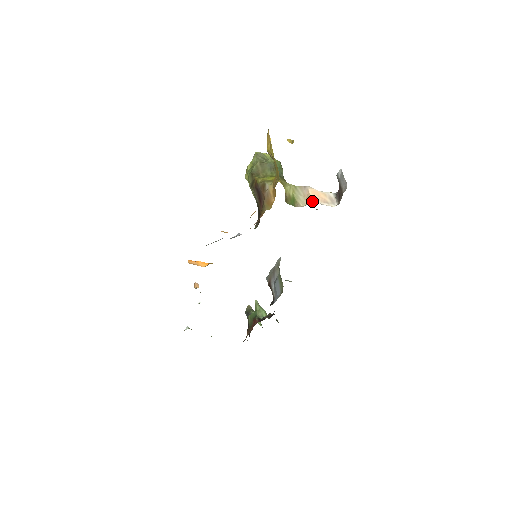
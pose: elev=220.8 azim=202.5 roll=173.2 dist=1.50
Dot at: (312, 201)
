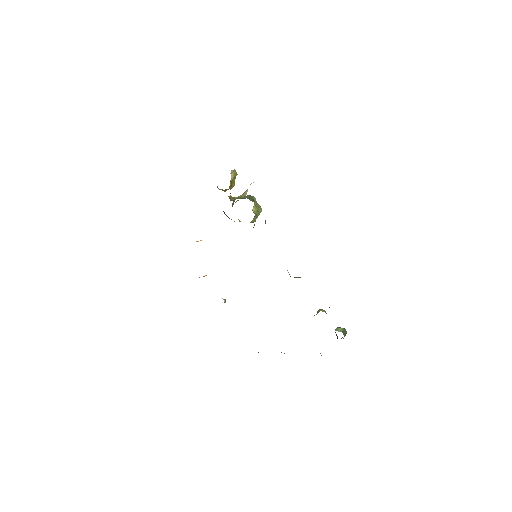
Dot at: occluded
